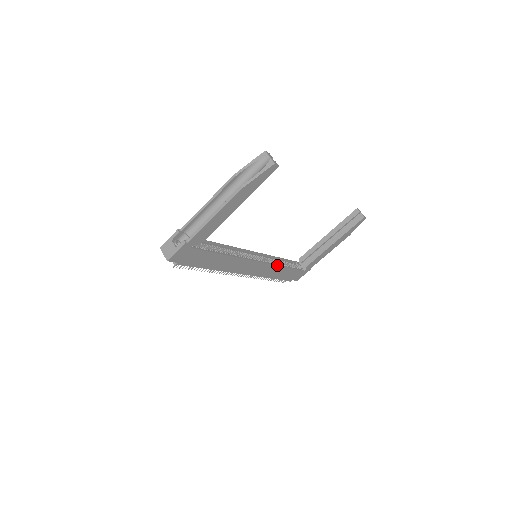
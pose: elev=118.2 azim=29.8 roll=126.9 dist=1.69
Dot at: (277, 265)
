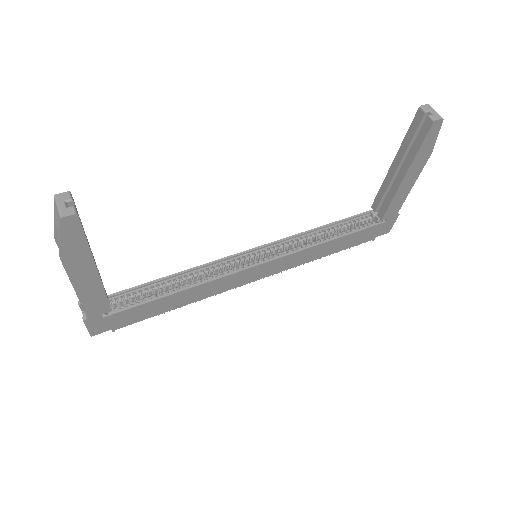
Dot at: (308, 247)
